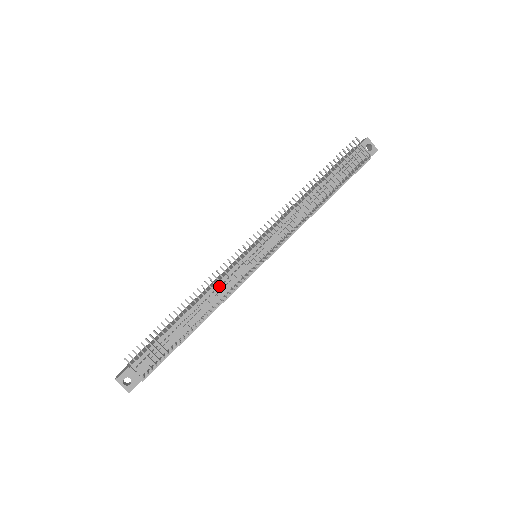
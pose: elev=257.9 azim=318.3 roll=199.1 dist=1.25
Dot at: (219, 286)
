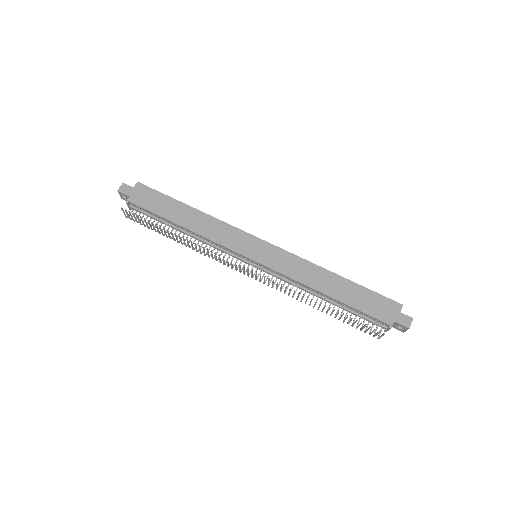
Dot at: (213, 242)
